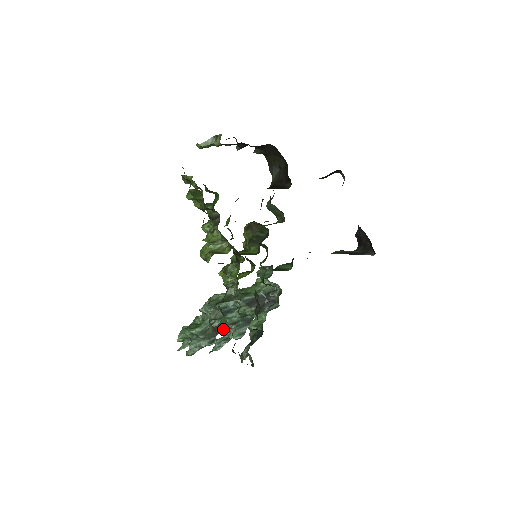
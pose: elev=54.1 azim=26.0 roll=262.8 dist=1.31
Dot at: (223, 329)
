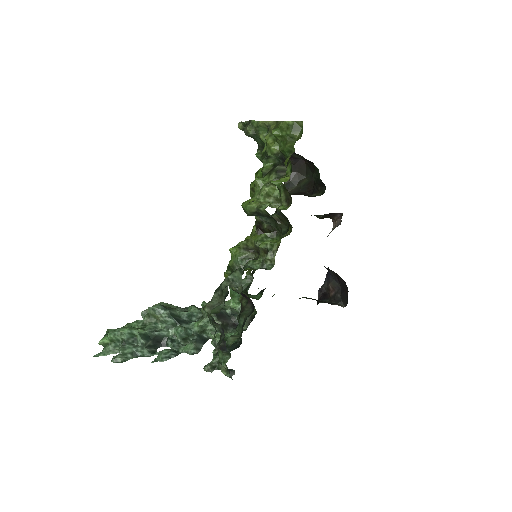
Dot at: (170, 341)
